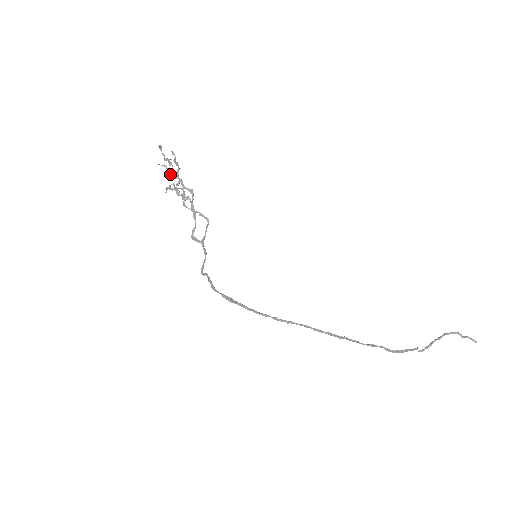
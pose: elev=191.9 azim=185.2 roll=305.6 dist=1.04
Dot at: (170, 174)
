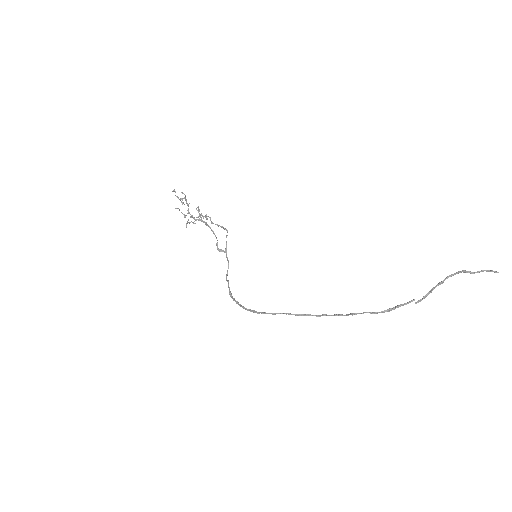
Dot at: occluded
